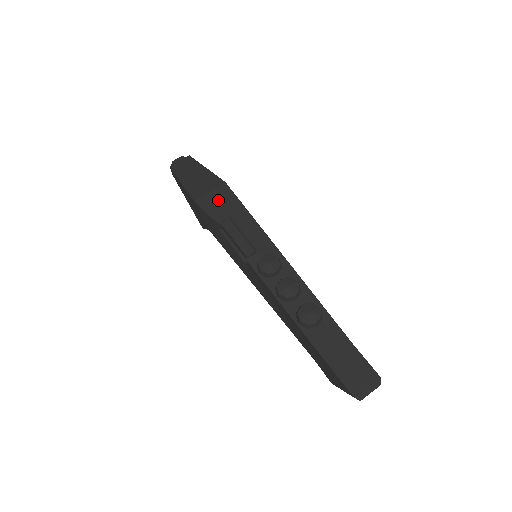
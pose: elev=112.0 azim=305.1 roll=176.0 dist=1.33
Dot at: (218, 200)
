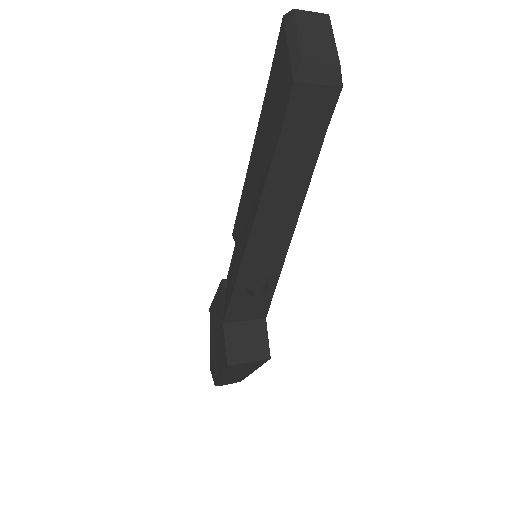
Dot at: occluded
